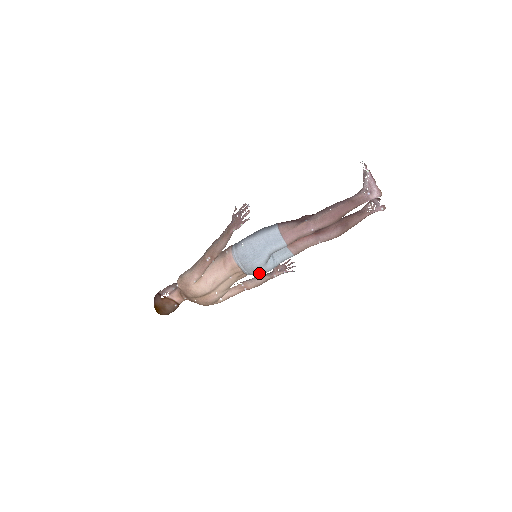
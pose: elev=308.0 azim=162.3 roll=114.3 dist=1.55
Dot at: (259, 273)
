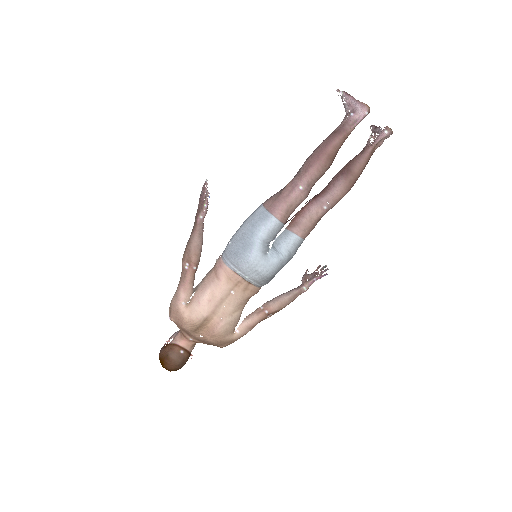
Dot at: (263, 274)
